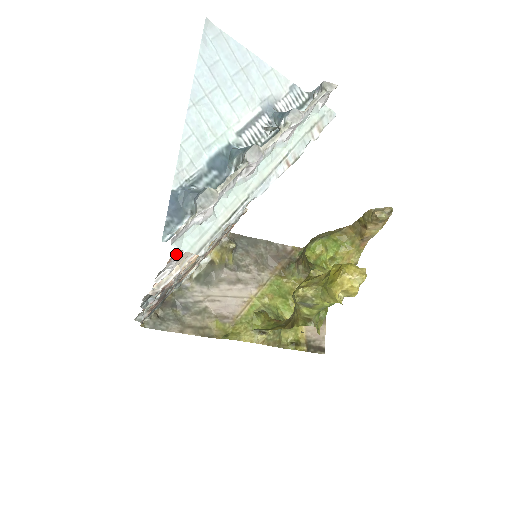
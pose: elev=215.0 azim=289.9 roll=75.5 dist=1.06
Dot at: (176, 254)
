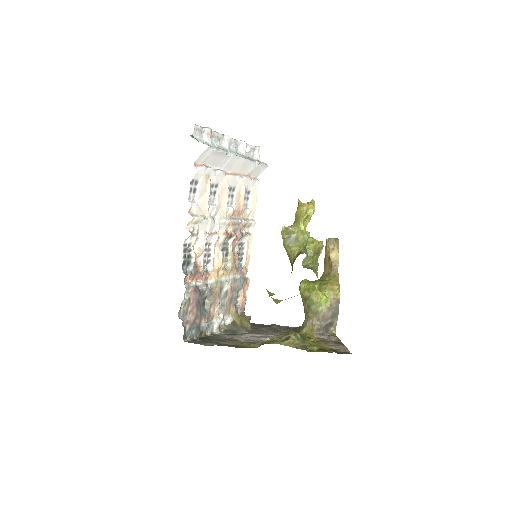
Dot at: (198, 165)
